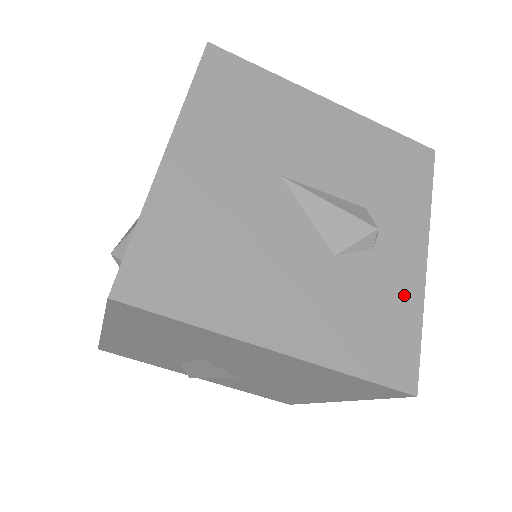
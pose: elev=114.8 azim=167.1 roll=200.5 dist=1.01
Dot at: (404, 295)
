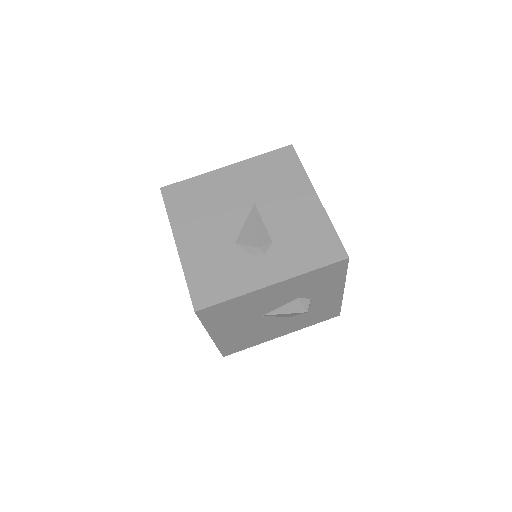
Dot at: (241, 282)
